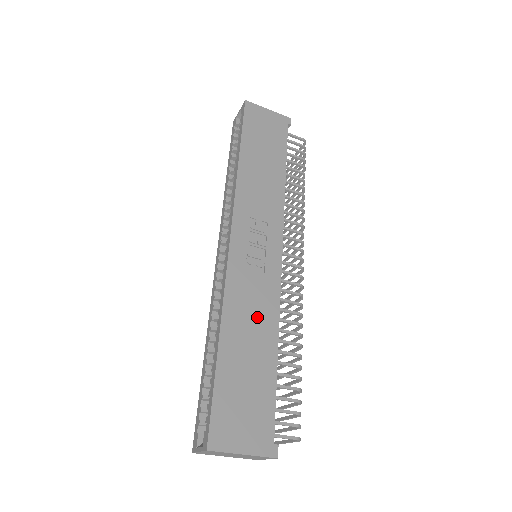
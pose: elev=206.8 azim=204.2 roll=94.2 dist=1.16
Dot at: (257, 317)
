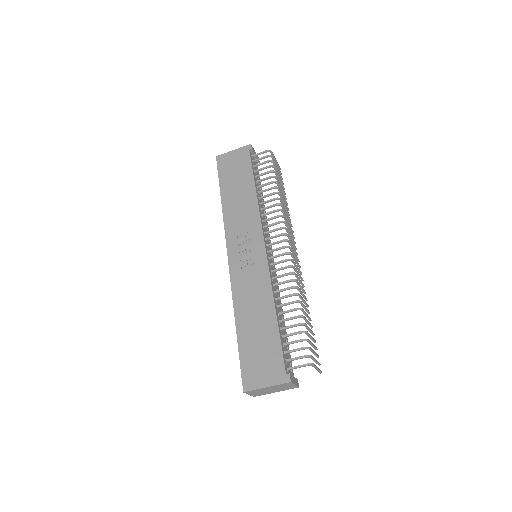
Dot at: (257, 298)
